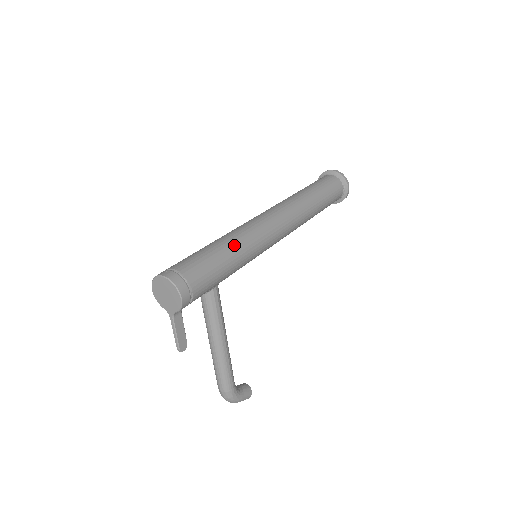
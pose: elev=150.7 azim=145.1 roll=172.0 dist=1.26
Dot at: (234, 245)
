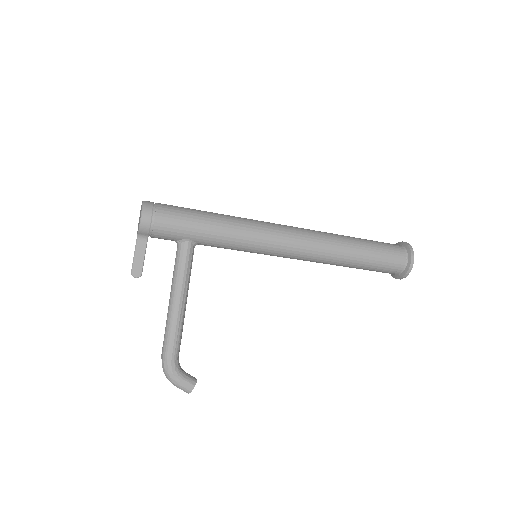
Dot at: (222, 217)
